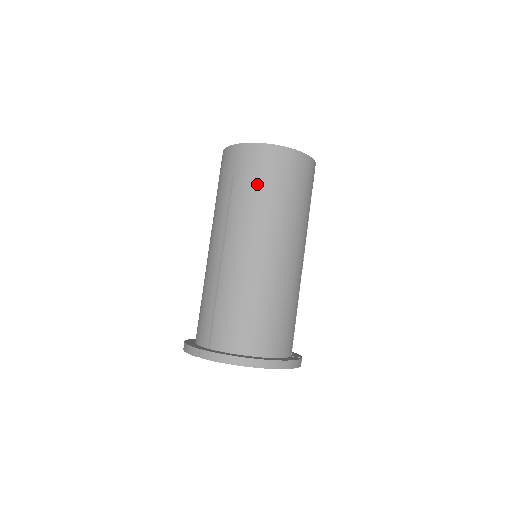
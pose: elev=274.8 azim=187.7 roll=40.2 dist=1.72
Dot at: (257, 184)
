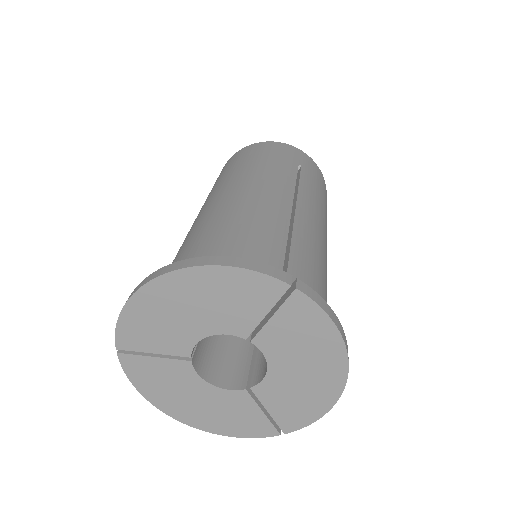
Dot at: occluded
